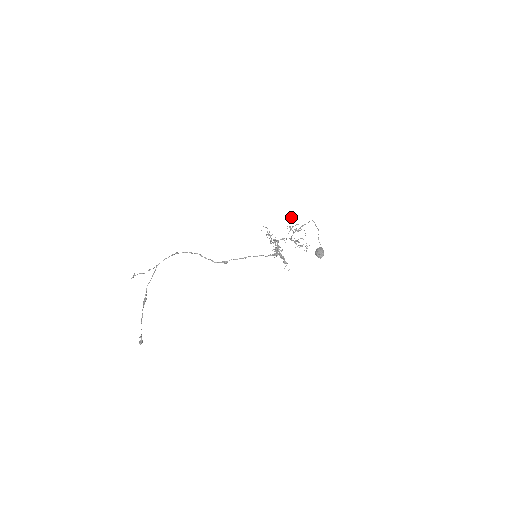
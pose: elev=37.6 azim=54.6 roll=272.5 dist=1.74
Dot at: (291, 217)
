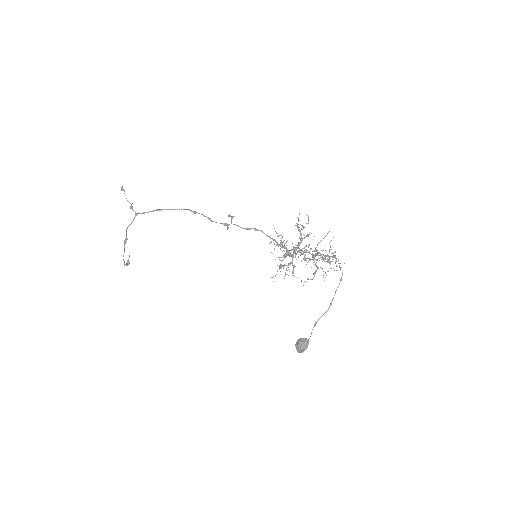
Dot at: occluded
